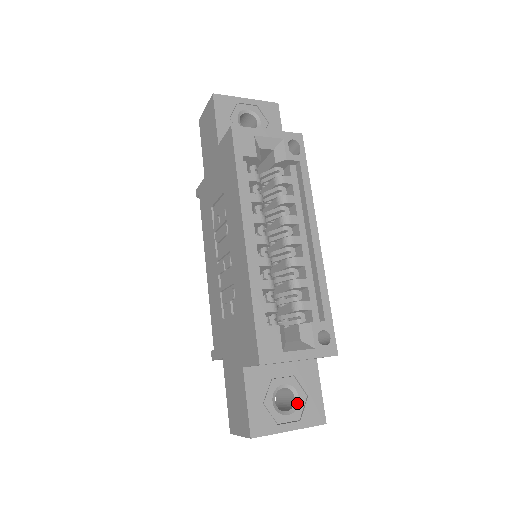
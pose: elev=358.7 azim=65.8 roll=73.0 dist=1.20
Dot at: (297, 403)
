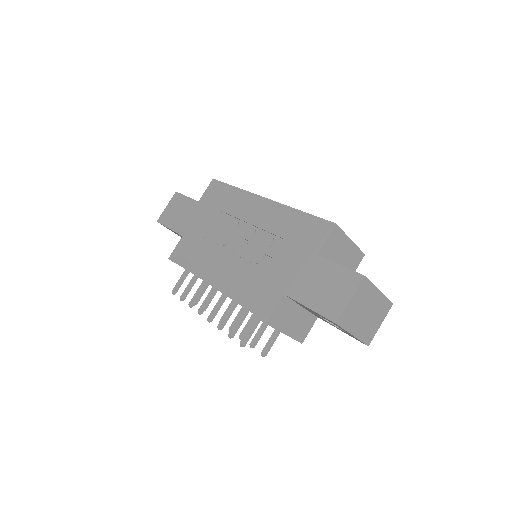
Dot at: occluded
